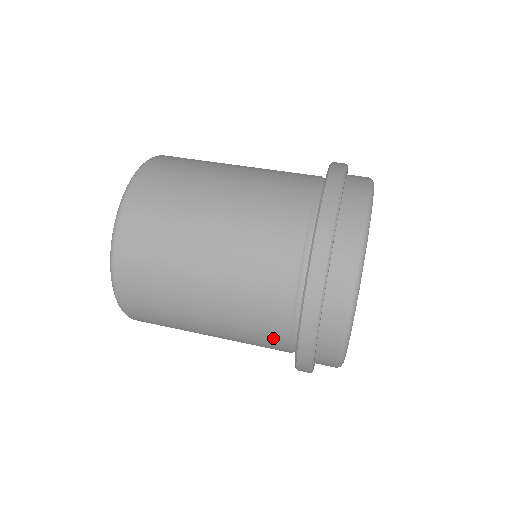
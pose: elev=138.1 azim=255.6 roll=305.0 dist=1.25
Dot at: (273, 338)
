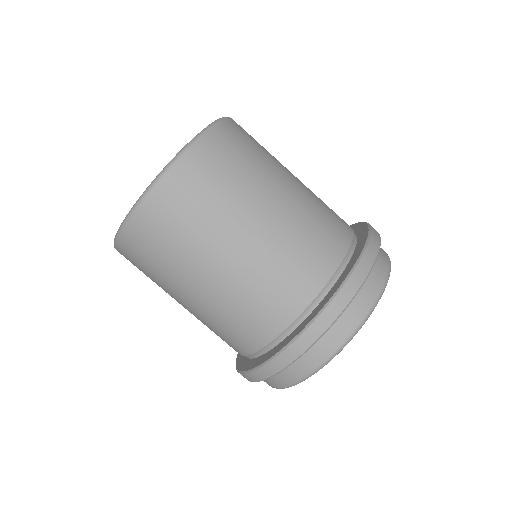
Dot at: occluded
